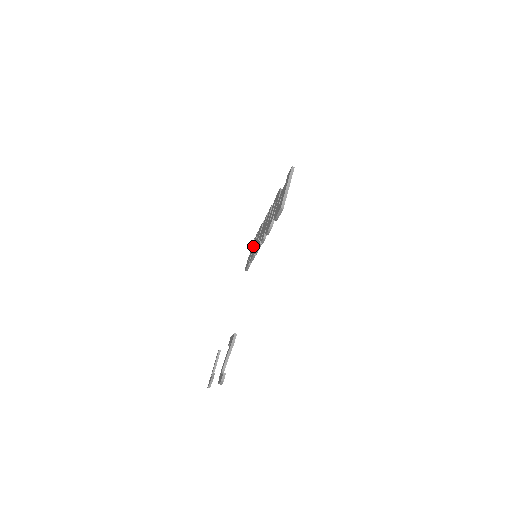
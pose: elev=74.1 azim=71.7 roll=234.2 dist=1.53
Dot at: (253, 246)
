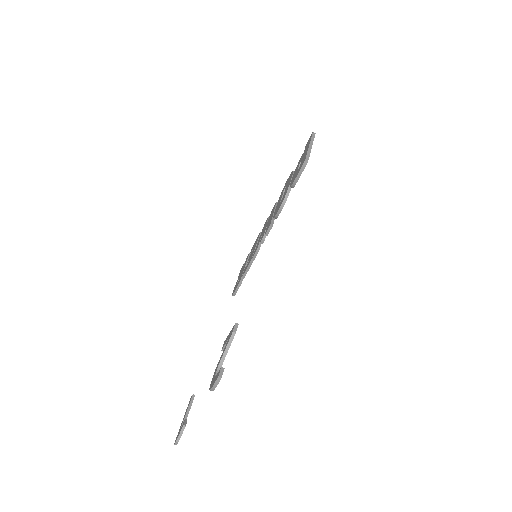
Dot at: (245, 265)
